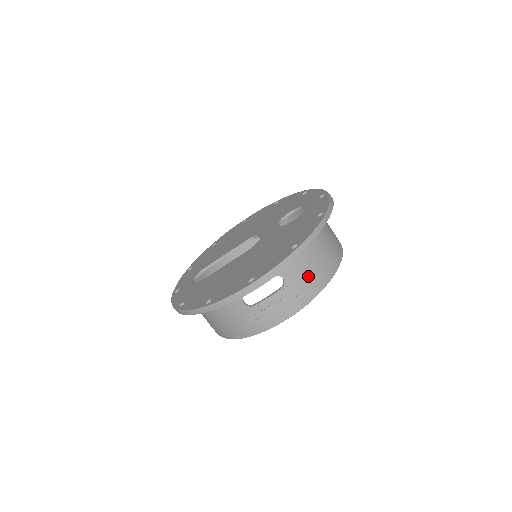
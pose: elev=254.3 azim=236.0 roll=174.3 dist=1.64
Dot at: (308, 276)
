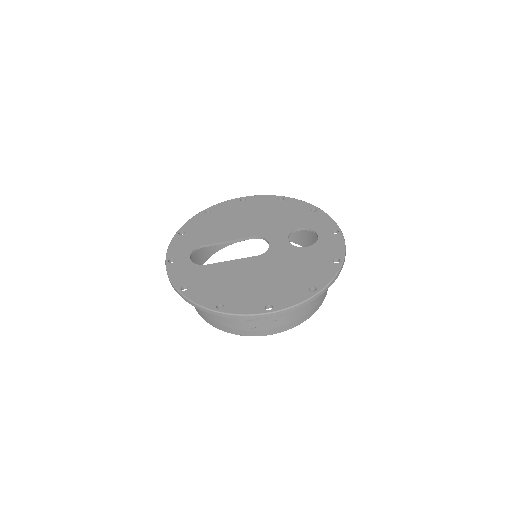
Dot at: (306, 307)
